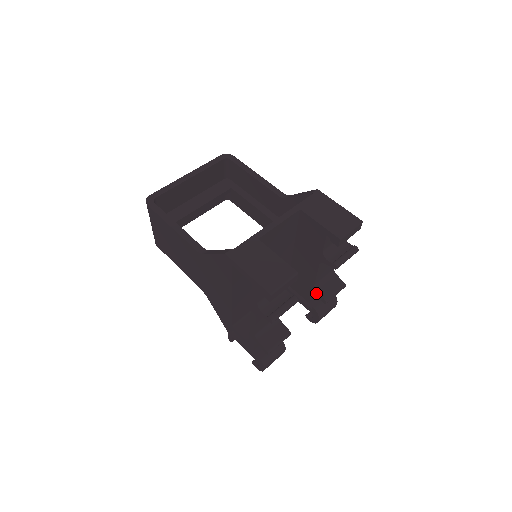
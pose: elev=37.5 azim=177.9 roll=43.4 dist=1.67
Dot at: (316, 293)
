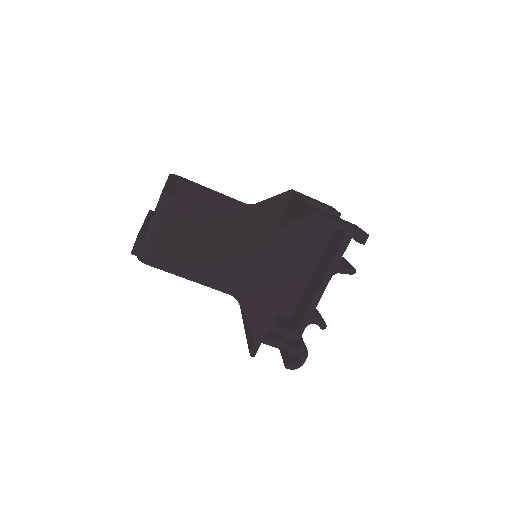
Dot at: occluded
